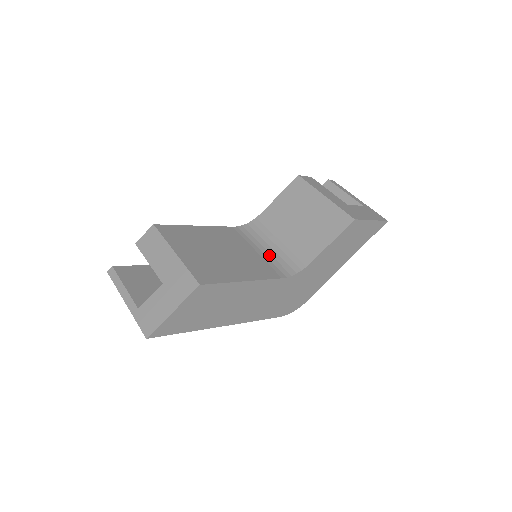
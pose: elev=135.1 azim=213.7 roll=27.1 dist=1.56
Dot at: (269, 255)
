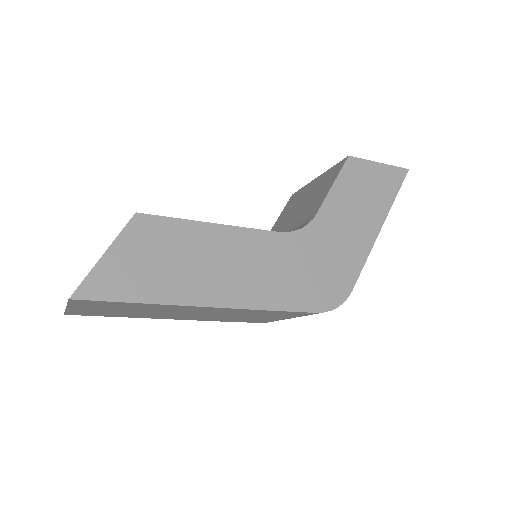
Dot at: occluded
